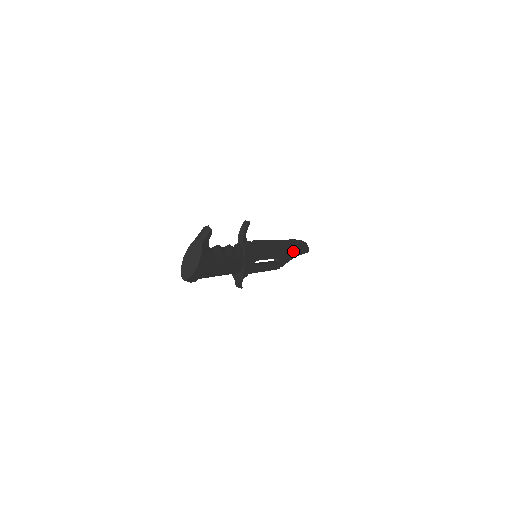
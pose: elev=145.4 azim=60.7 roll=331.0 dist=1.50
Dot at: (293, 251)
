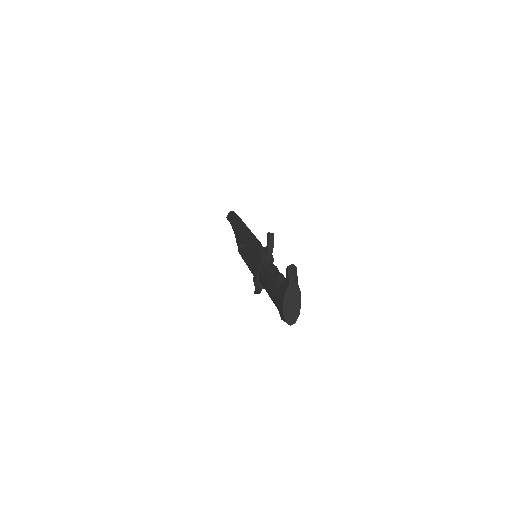
Dot at: occluded
